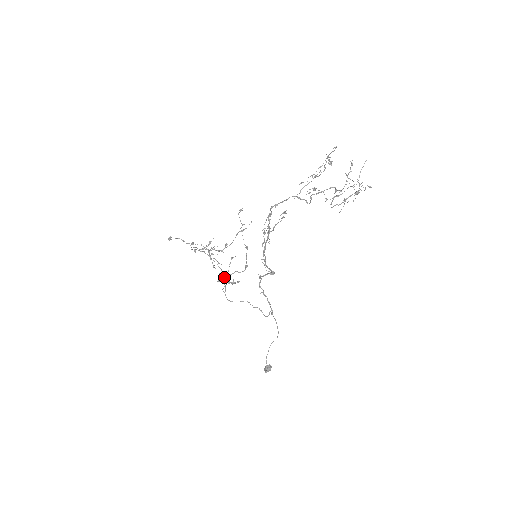
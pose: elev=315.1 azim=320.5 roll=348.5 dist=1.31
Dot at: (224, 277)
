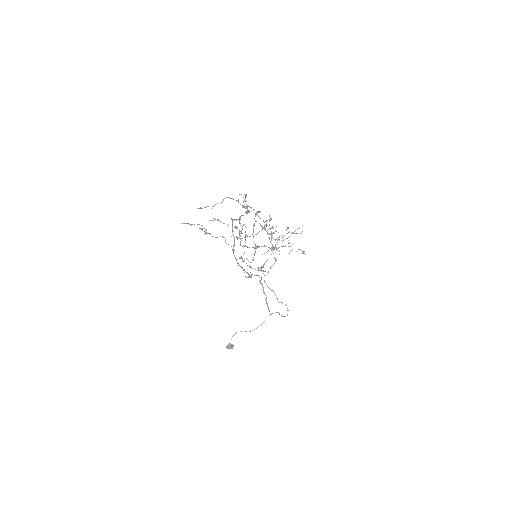
Dot at: (241, 257)
